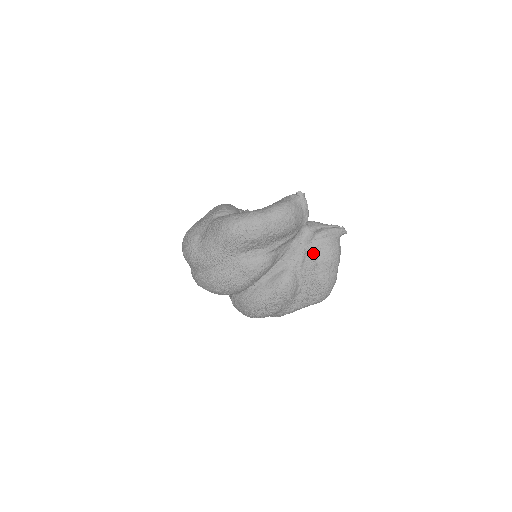
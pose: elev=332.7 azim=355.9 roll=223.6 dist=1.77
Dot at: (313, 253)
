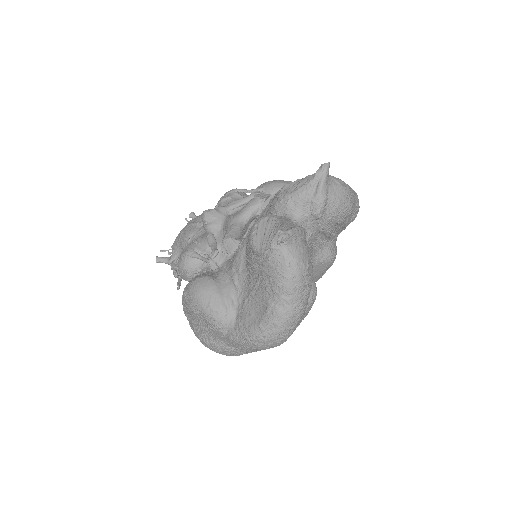
Dot at: (330, 225)
